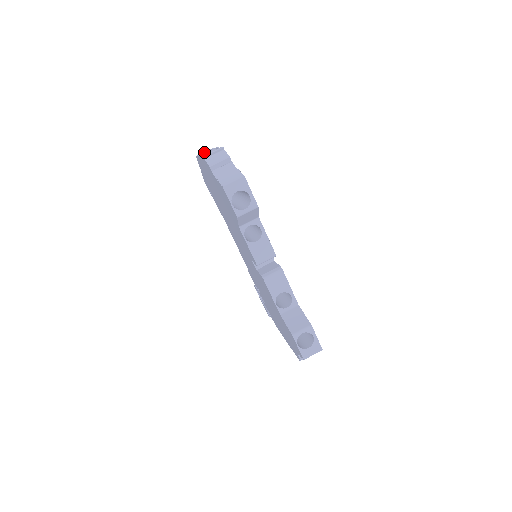
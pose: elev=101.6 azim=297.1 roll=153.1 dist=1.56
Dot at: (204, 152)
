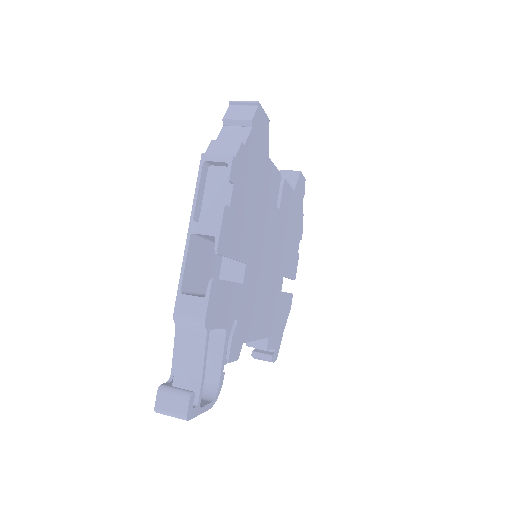
Dot at: occluded
